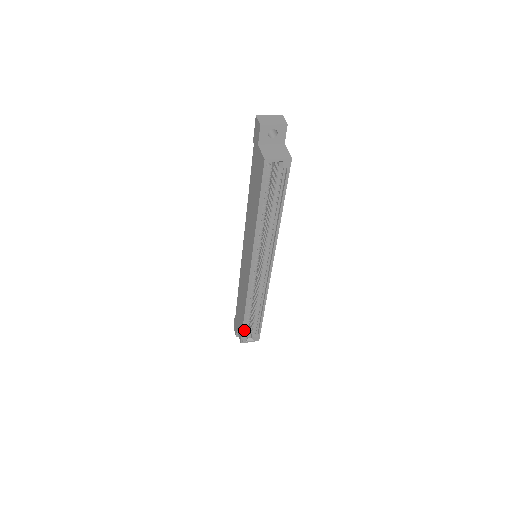
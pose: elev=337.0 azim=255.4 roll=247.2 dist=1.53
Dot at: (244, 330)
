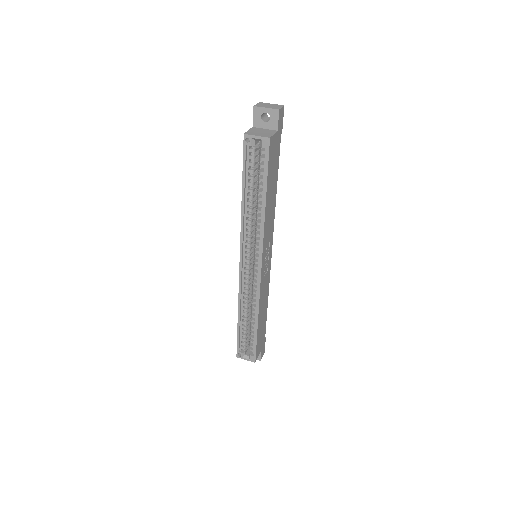
Dot at: (240, 341)
